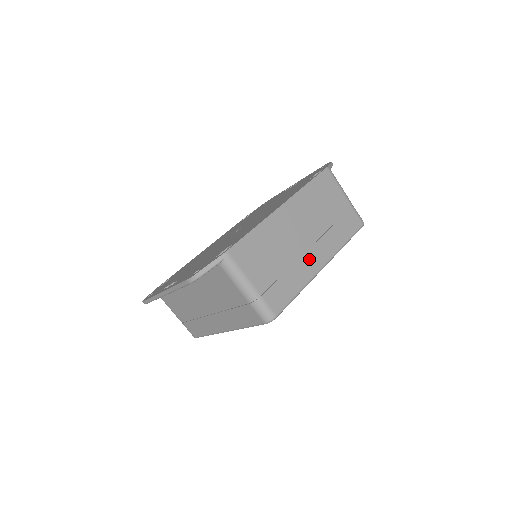
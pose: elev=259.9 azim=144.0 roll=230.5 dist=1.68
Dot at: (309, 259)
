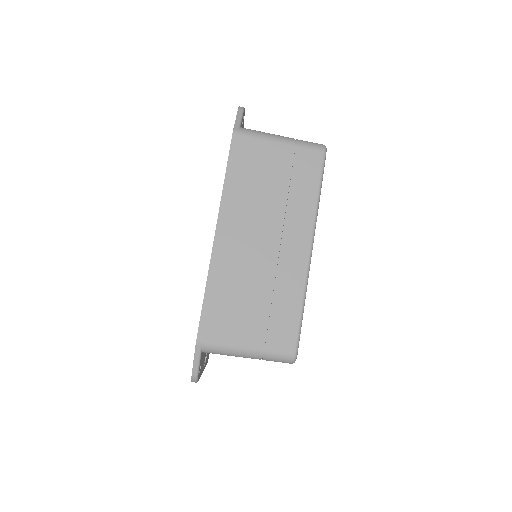
Dot at: (288, 259)
